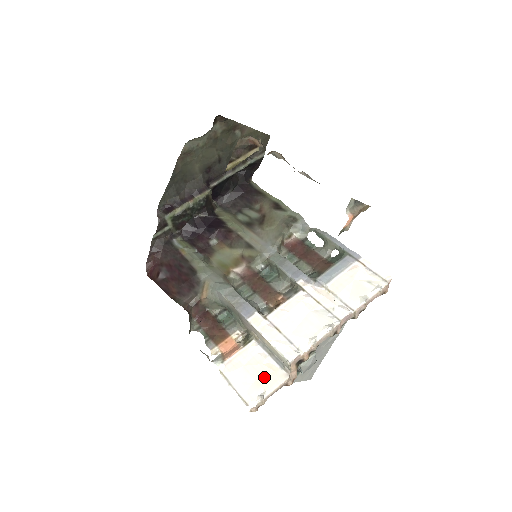
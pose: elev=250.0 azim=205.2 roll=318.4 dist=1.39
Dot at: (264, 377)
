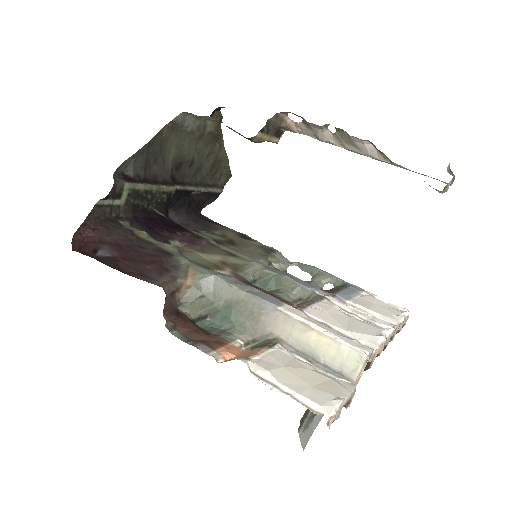
Dot at: (322, 382)
